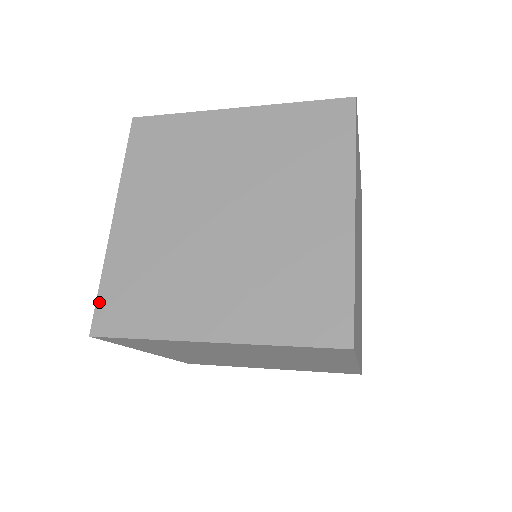
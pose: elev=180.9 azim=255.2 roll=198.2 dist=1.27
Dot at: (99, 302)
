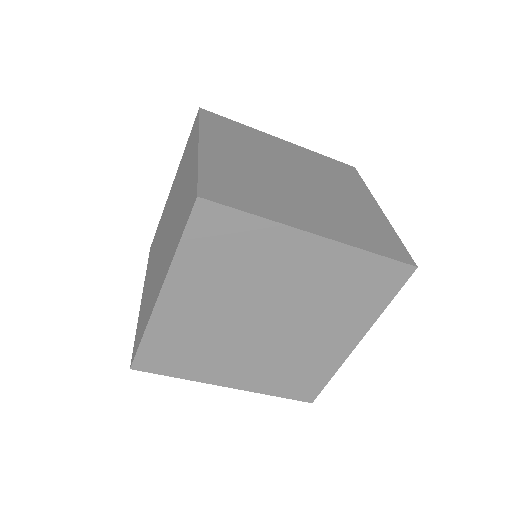
Dot at: (201, 180)
